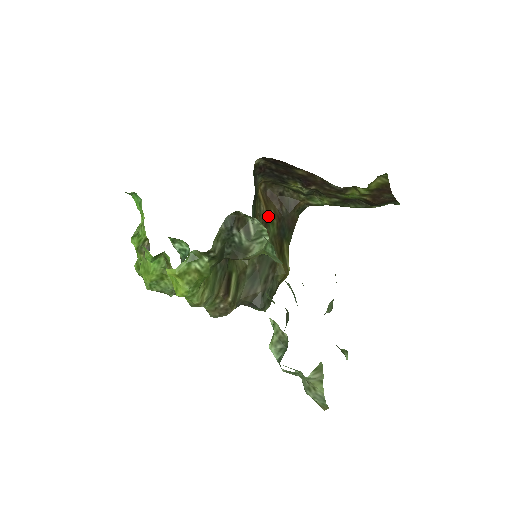
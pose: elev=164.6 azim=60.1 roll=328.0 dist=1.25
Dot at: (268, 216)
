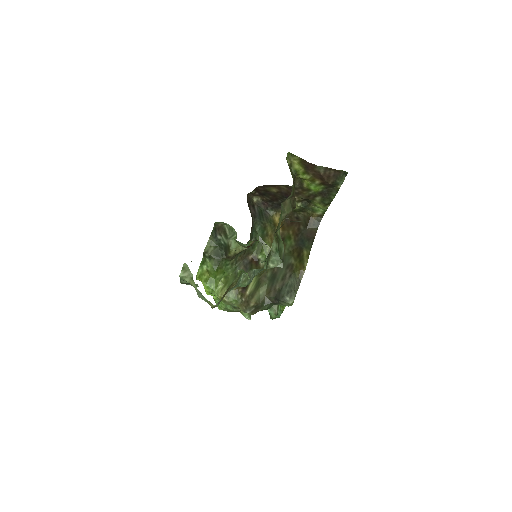
Dot at: (286, 235)
